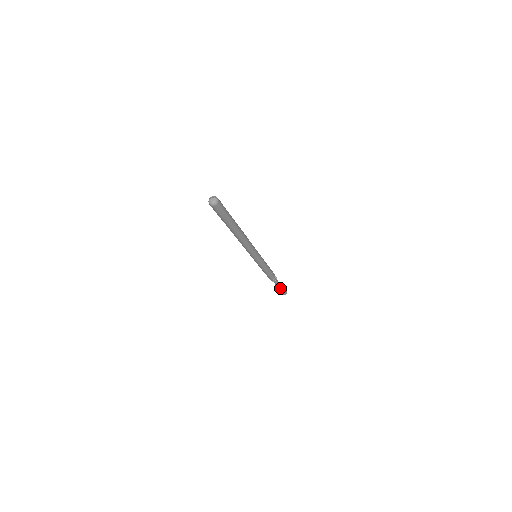
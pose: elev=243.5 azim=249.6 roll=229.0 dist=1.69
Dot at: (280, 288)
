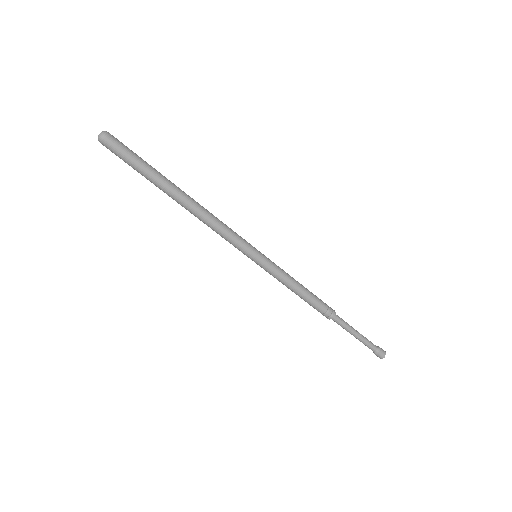
Dot at: (361, 340)
